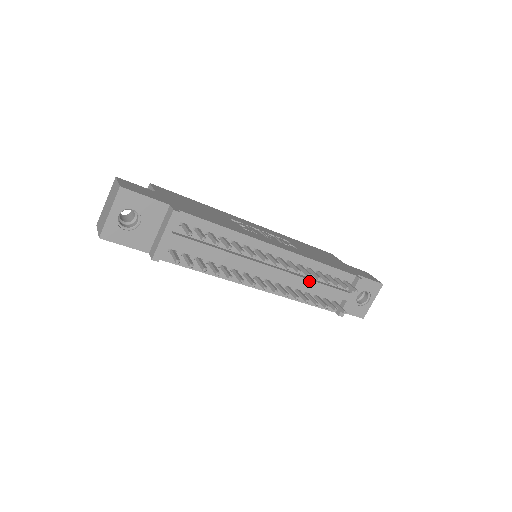
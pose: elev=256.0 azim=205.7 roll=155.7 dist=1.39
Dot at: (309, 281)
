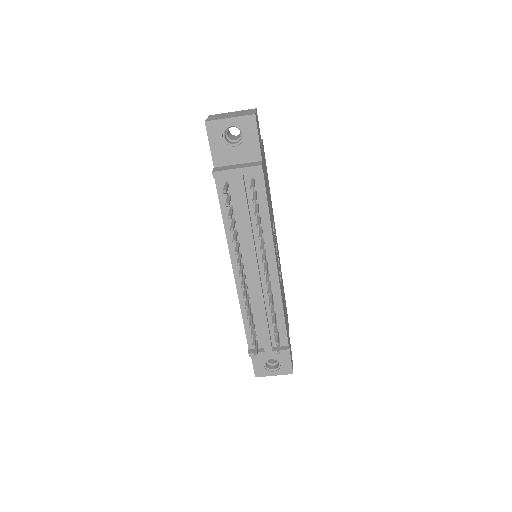
Dot at: (264, 309)
